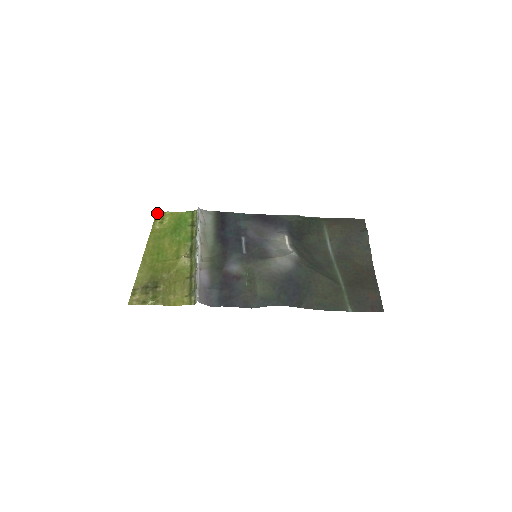
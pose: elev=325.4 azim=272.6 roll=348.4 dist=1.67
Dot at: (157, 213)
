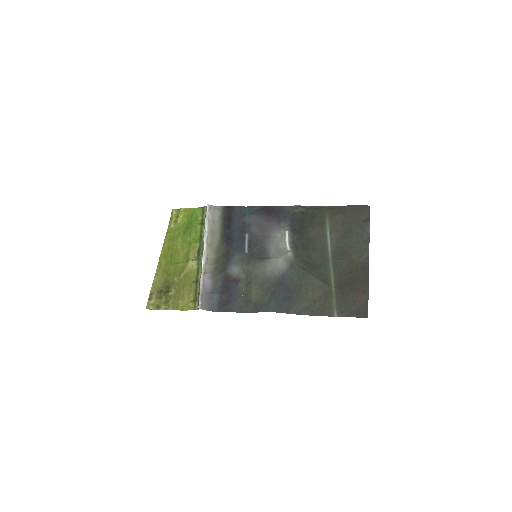
Dot at: (173, 210)
